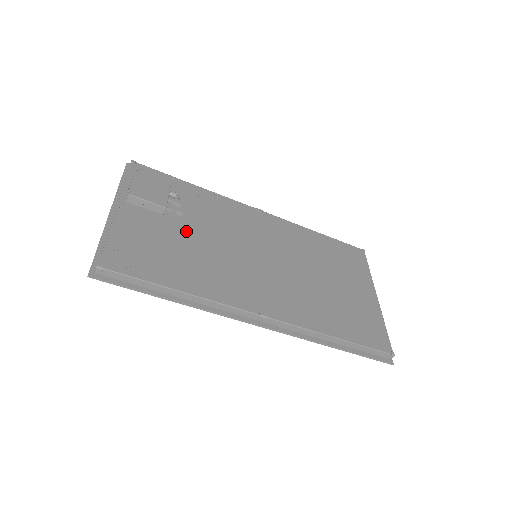
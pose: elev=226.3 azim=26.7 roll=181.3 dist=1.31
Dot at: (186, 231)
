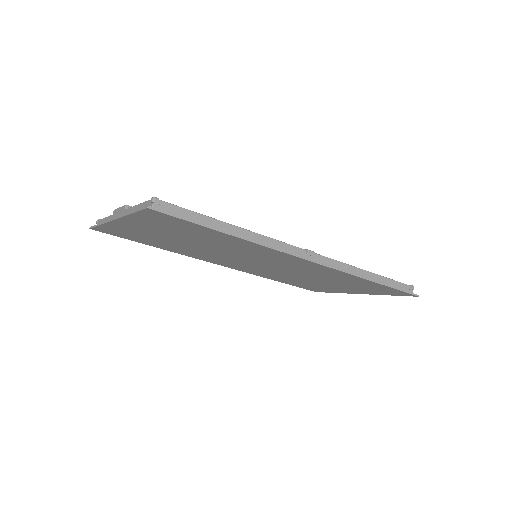
Dot at: occluded
